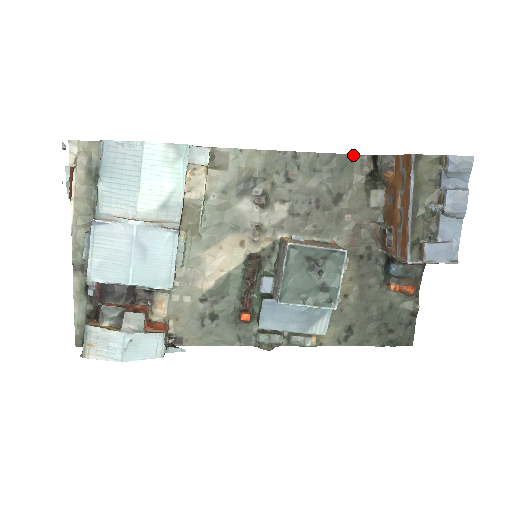
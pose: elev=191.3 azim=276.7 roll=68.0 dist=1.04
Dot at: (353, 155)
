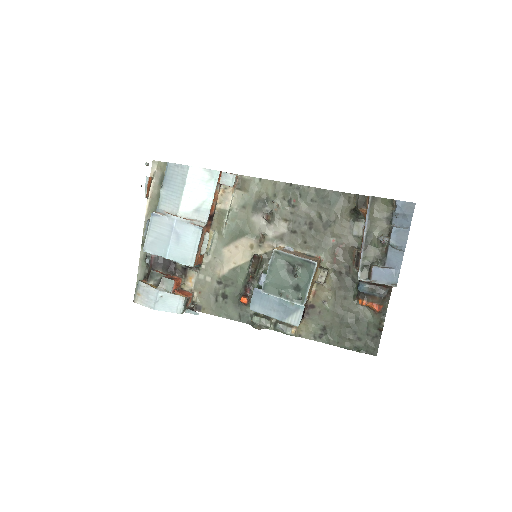
Dot at: (343, 193)
